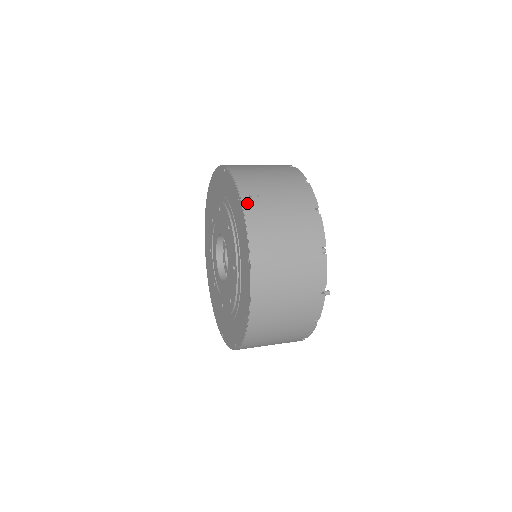
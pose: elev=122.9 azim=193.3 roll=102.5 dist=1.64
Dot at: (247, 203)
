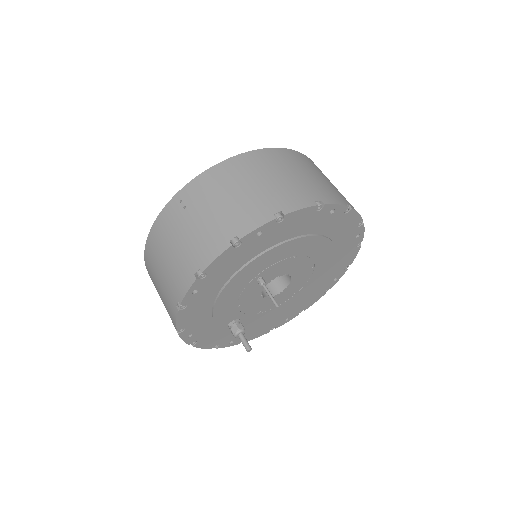
Dot at: (172, 204)
